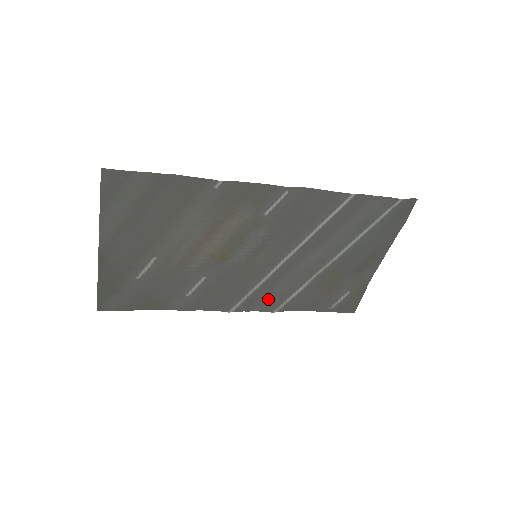
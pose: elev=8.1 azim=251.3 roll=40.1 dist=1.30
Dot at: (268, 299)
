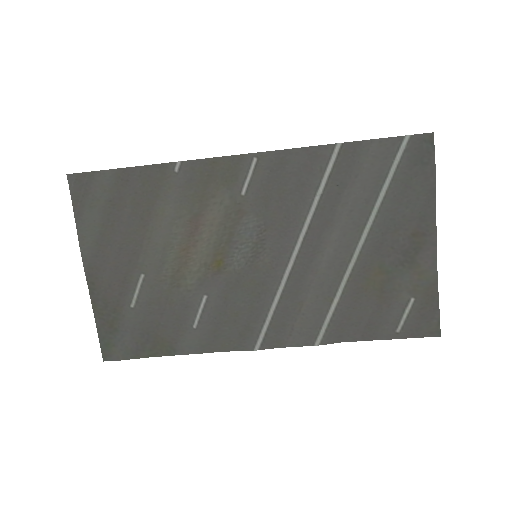
Dot at: (299, 324)
